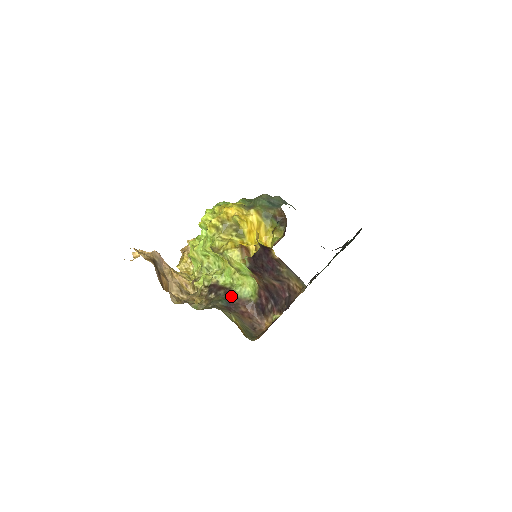
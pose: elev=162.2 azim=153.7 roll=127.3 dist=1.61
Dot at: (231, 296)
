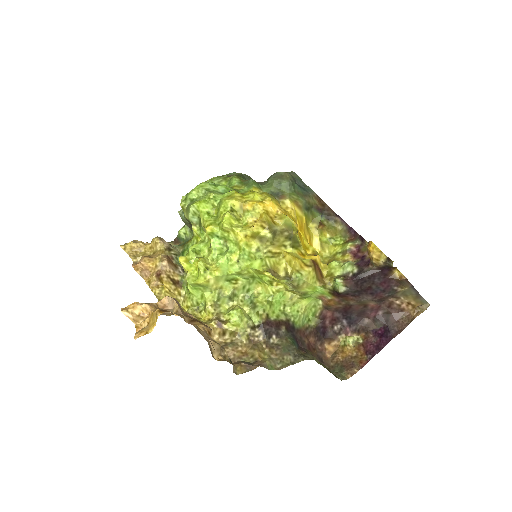
Dot at: (293, 330)
